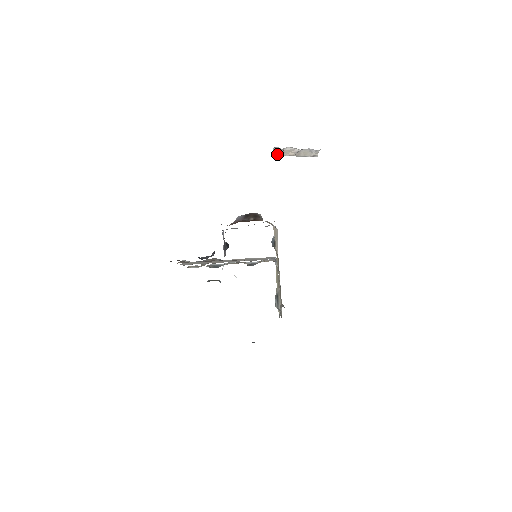
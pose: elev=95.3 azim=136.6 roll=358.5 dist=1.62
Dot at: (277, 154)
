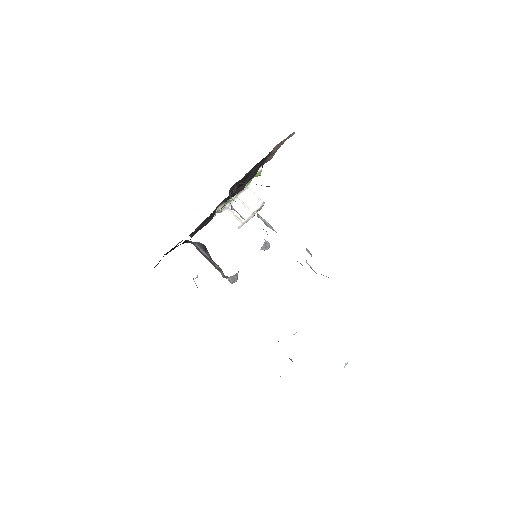
Dot at: (235, 221)
